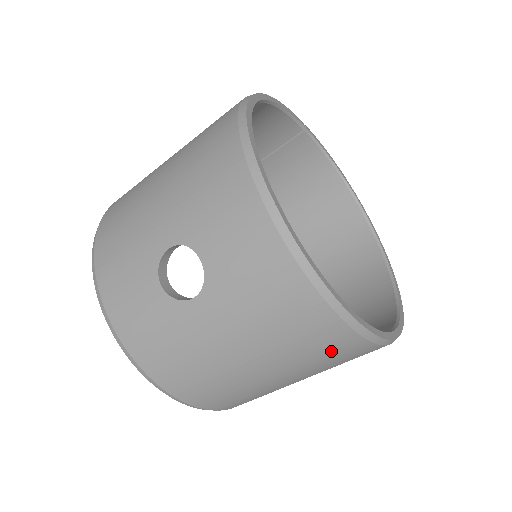
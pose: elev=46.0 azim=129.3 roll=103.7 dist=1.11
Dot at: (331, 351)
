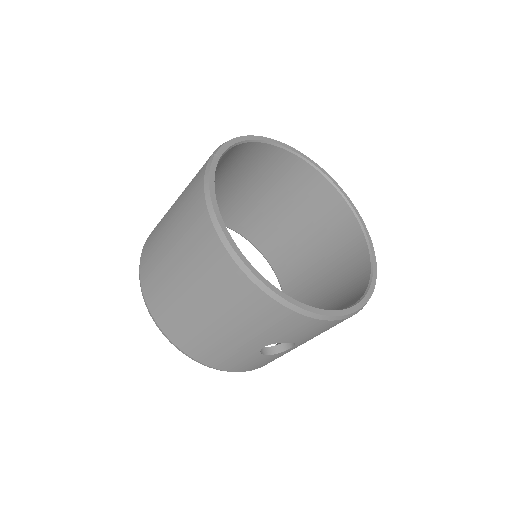
Dot at: occluded
